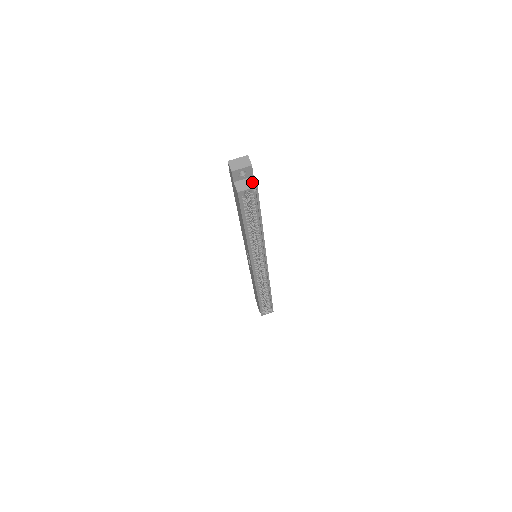
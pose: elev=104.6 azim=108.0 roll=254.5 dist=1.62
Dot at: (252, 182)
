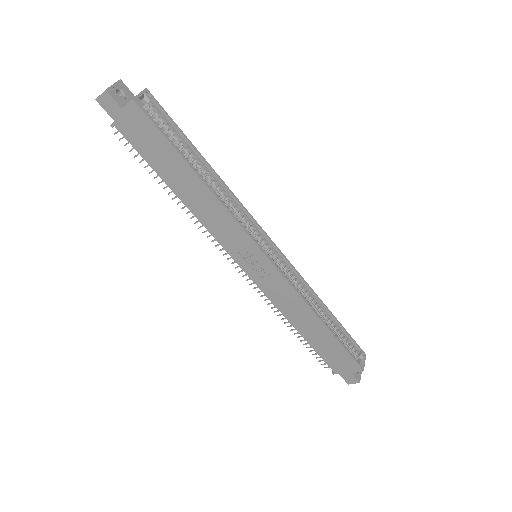
Dot at: occluded
